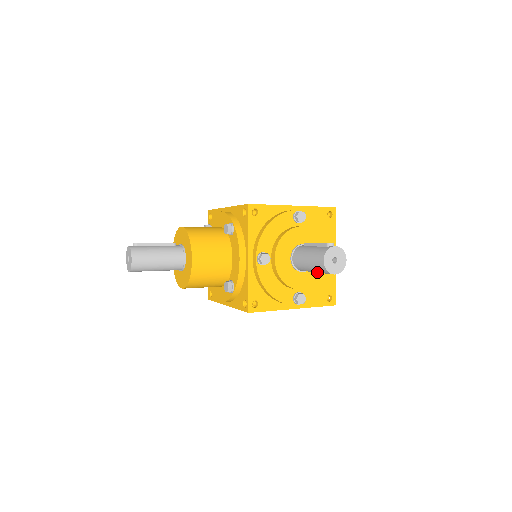
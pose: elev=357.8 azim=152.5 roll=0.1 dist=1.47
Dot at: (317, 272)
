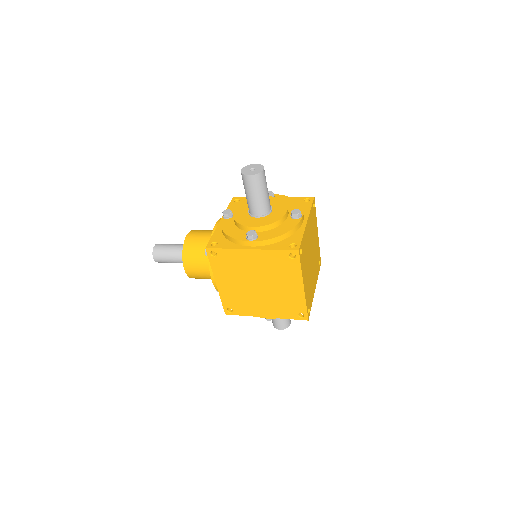
Dot at: (250, 194)
